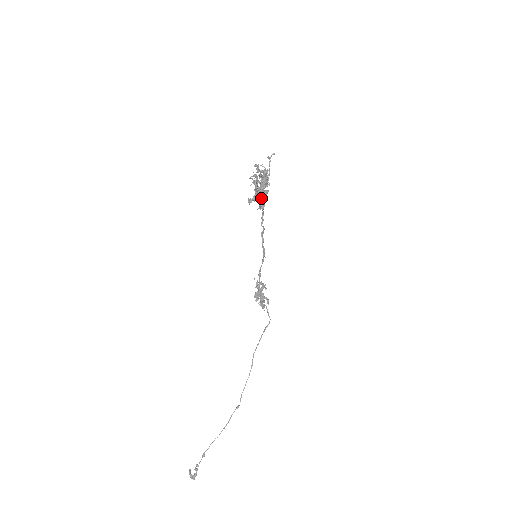
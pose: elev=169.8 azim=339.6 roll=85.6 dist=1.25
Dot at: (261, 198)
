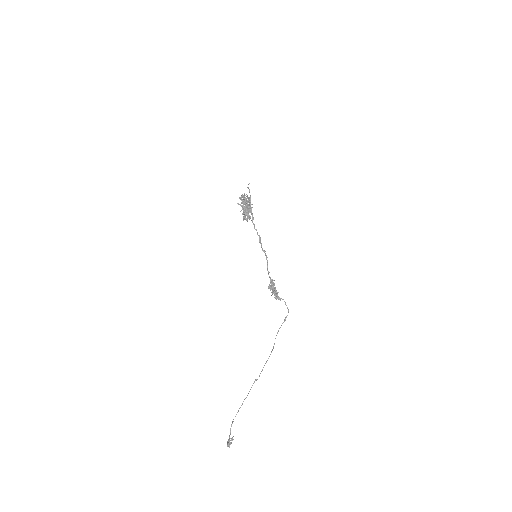
Dot at: (248, 214)
